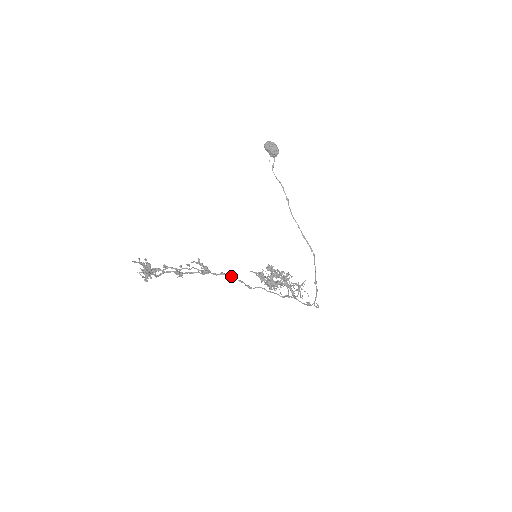
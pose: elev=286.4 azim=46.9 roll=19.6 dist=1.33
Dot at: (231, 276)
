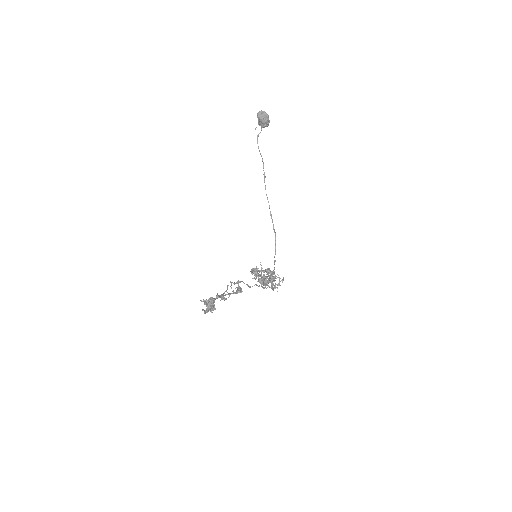
Dot at: (243, 282)
